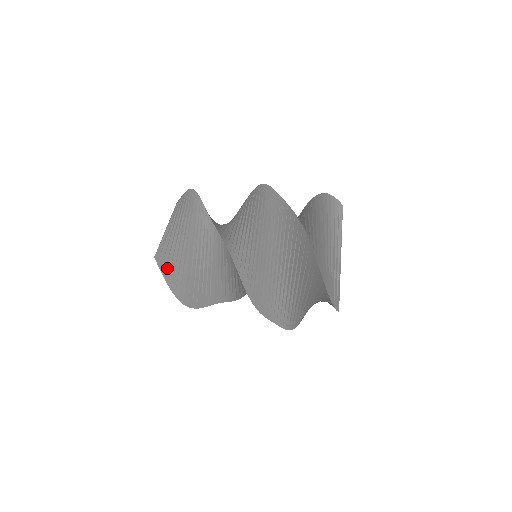
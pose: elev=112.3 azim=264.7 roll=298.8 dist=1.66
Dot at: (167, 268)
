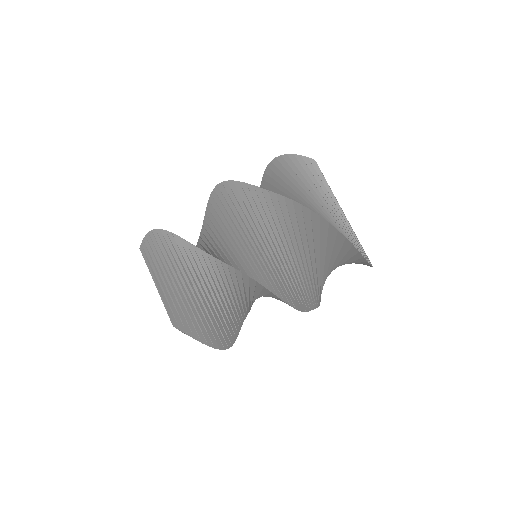
Dot at: (191, 328)
